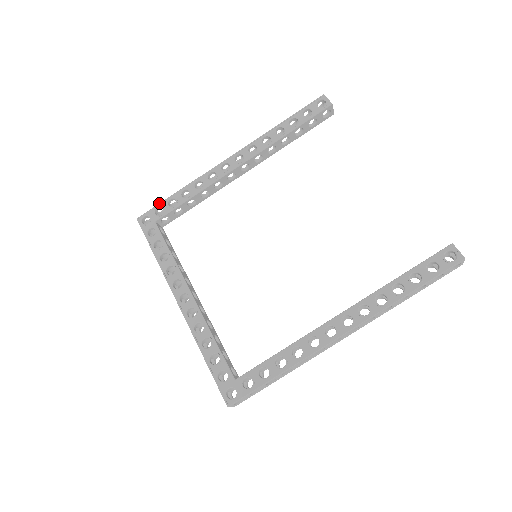
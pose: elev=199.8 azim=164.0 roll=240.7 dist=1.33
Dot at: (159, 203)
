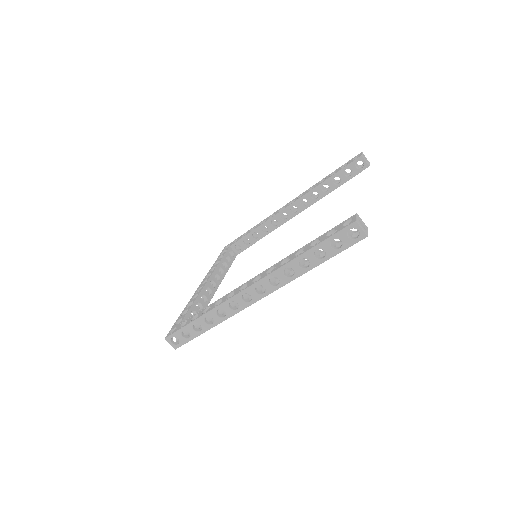
Dot at: (239, 237)
